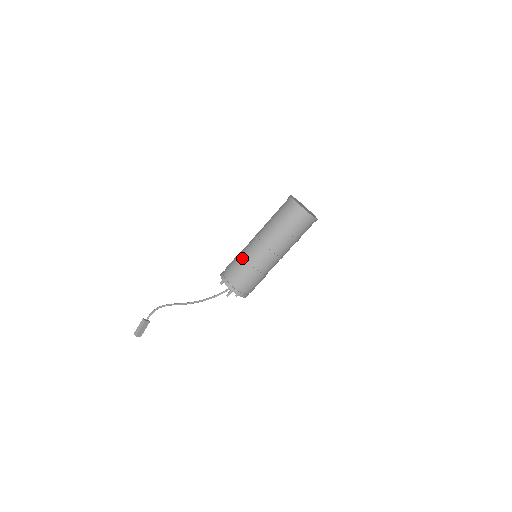
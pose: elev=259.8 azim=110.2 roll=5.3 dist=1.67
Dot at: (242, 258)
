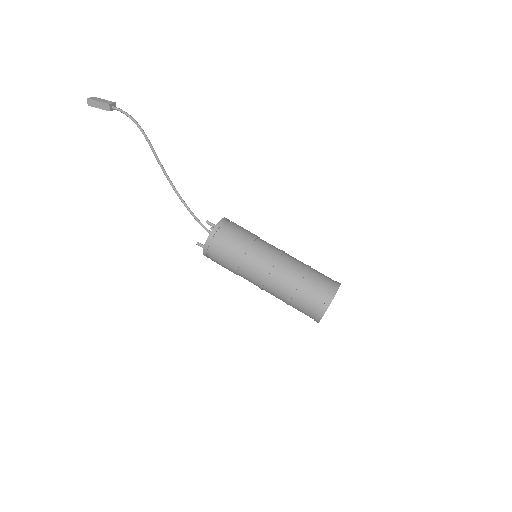
Dot at: (237, 264)
